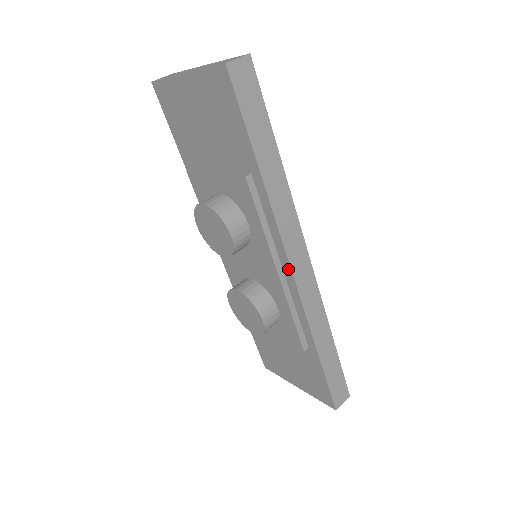
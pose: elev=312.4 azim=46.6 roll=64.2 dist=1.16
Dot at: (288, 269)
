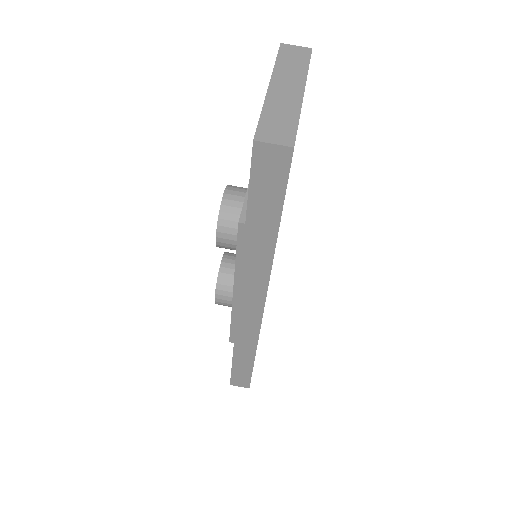
Dot at: occluded
